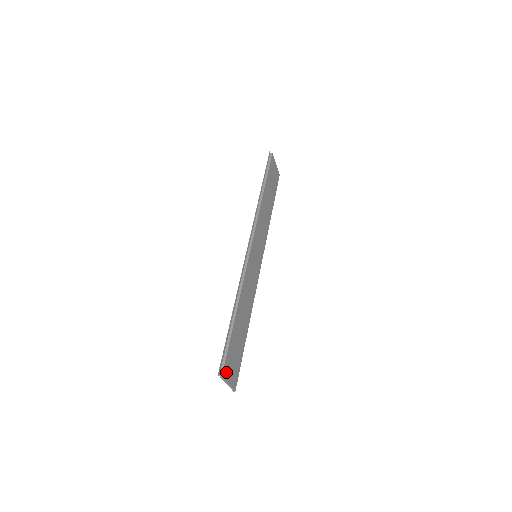
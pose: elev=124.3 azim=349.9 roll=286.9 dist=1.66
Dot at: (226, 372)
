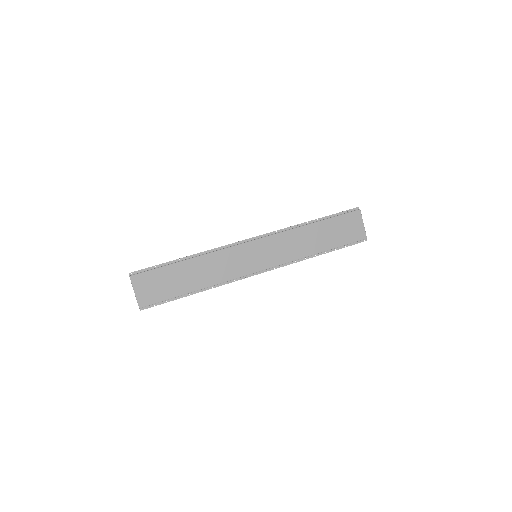
Dot at: (138, 281)
